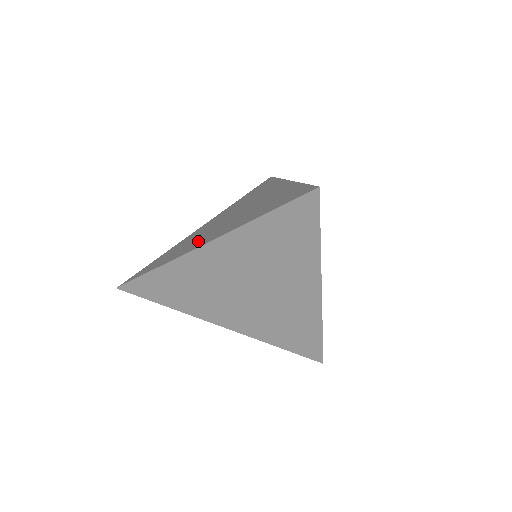
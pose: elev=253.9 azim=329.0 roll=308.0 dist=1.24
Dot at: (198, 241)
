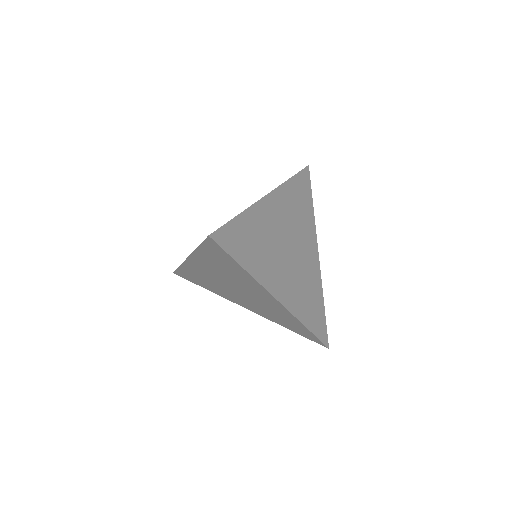
Dot at: occluded
